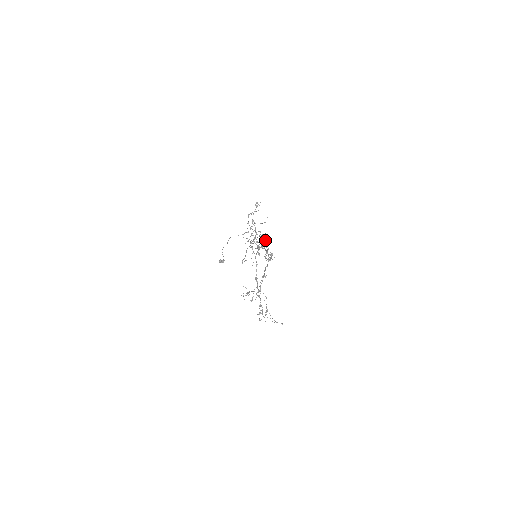
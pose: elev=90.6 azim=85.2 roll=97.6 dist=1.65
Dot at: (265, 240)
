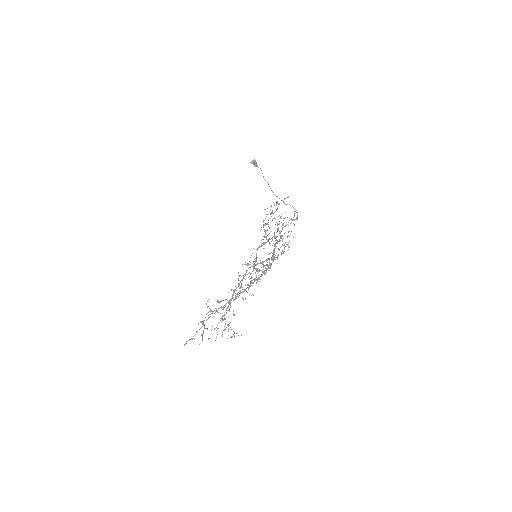
Dot at: (297, 212)
